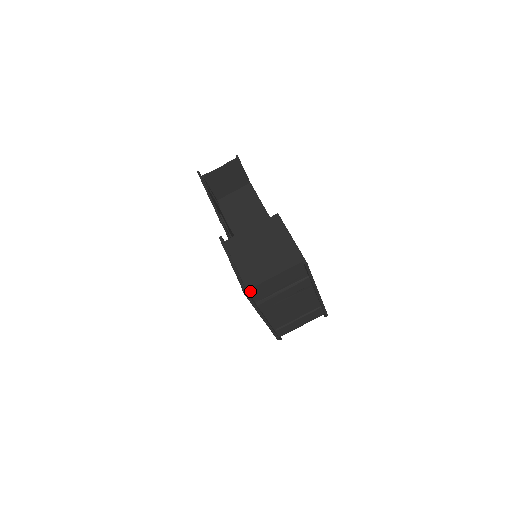
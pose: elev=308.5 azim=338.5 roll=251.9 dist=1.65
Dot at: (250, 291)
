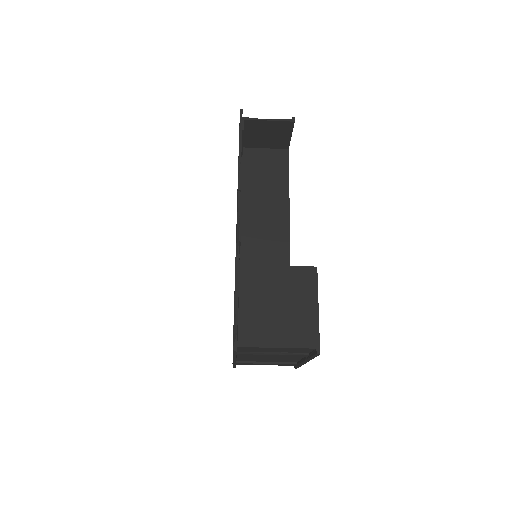
Dot at: (240, 347)
